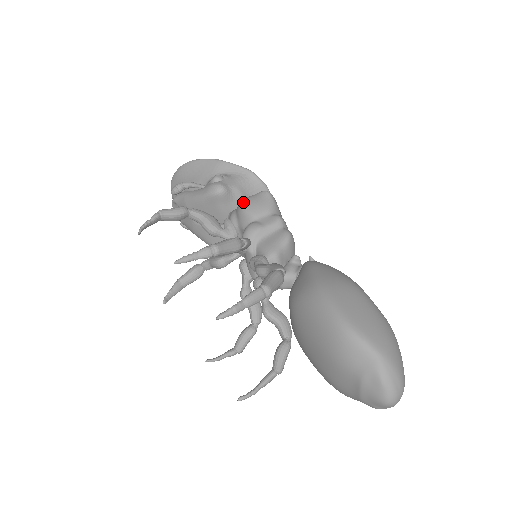
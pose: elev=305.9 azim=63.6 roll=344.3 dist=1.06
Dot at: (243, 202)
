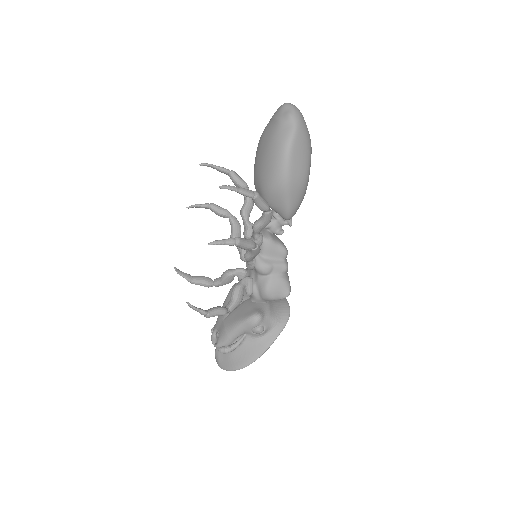
Dot at: occluded
